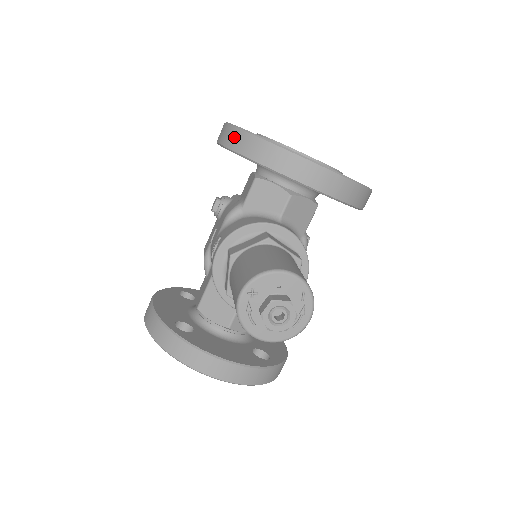
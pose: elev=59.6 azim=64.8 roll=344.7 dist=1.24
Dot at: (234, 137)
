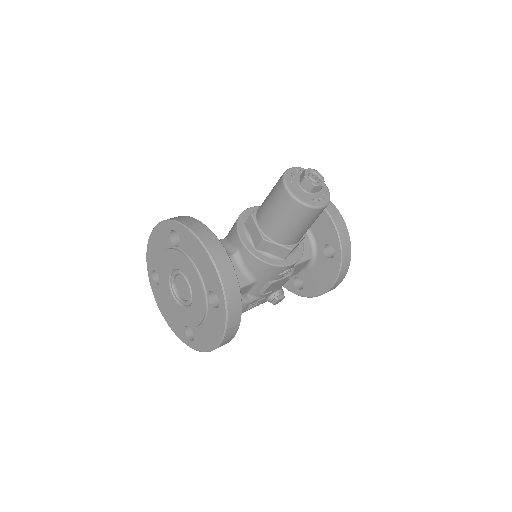
Dot at: occluded
